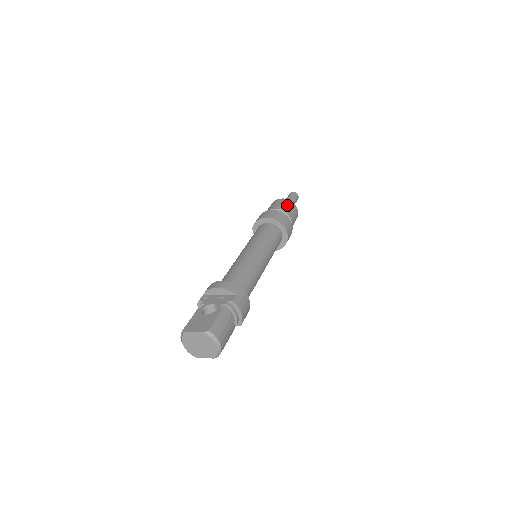
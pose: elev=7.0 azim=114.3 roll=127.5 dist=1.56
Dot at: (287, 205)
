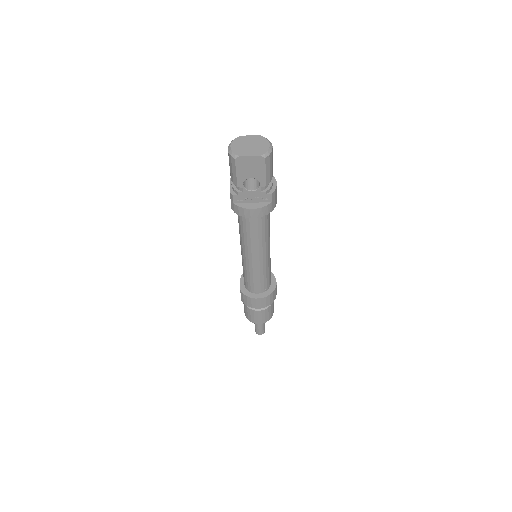
Dot at: occluded
